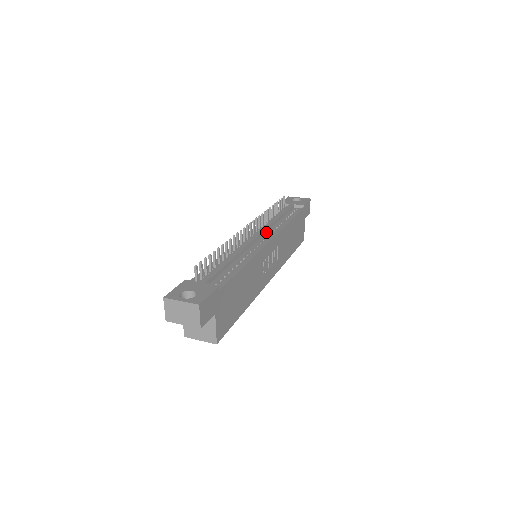
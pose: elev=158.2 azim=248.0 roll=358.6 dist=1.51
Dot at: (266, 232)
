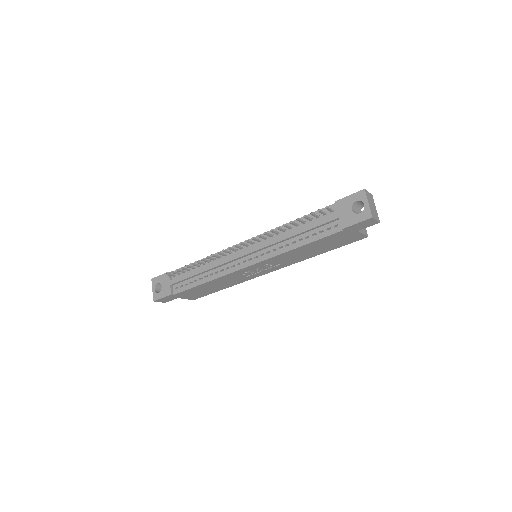
Dot at: (261, 250)
